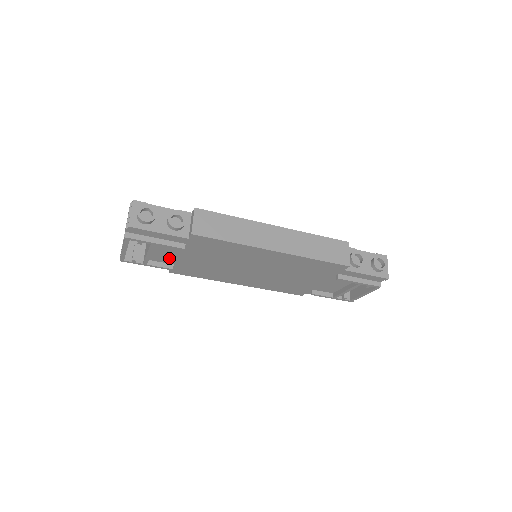
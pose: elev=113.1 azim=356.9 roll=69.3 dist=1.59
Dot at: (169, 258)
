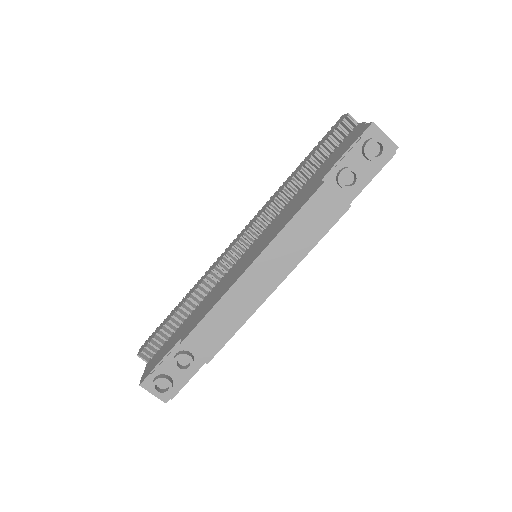
Dot at: occluded
